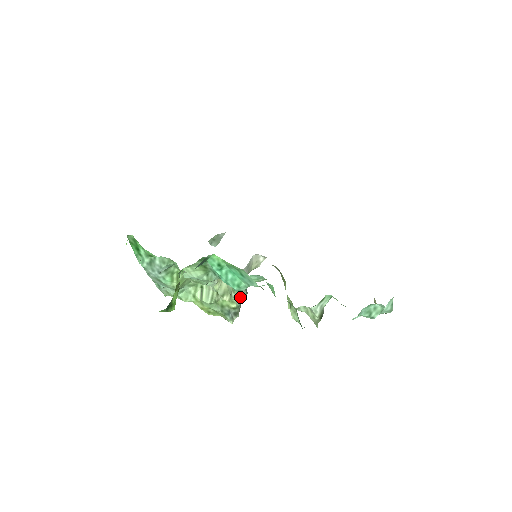
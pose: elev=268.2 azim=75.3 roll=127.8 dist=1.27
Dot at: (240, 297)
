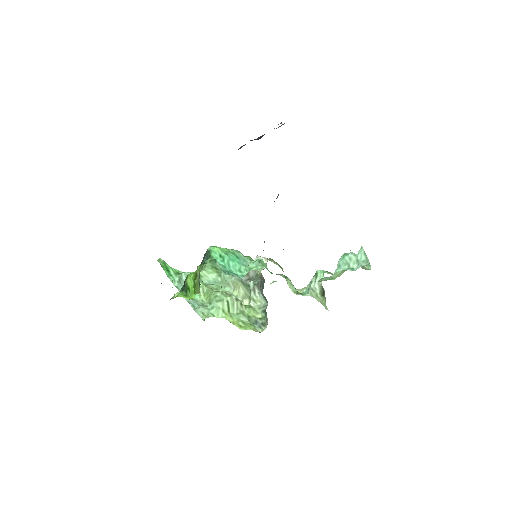
Dot at: (263, 309)
